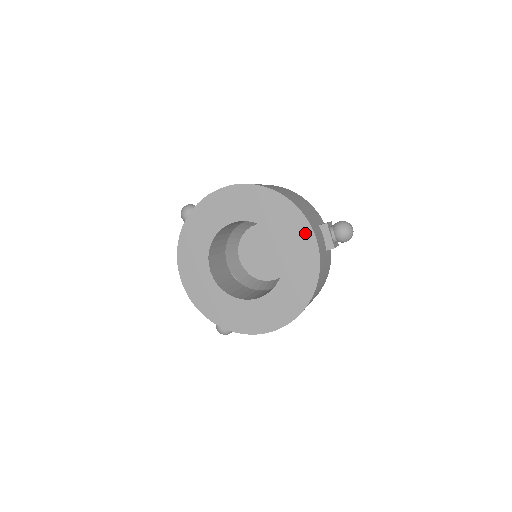
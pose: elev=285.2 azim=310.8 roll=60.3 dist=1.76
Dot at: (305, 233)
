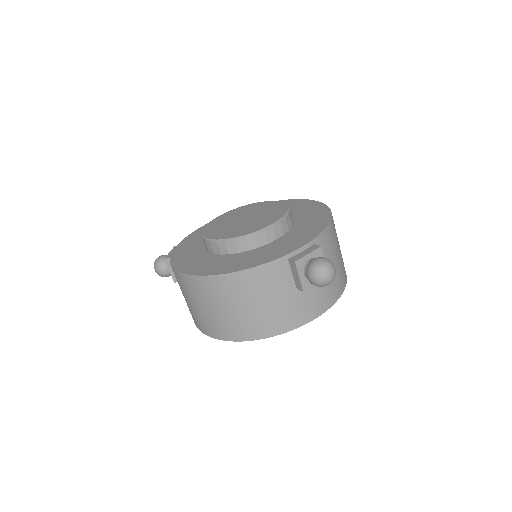
Dot at: occluded
